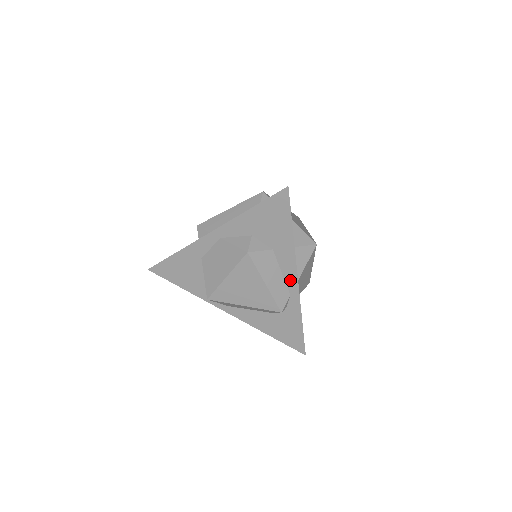
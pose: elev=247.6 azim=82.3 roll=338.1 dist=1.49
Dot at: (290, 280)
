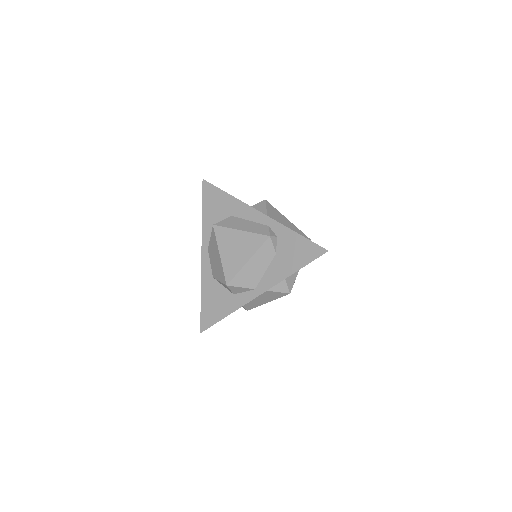
Dot at: (257, 218)
